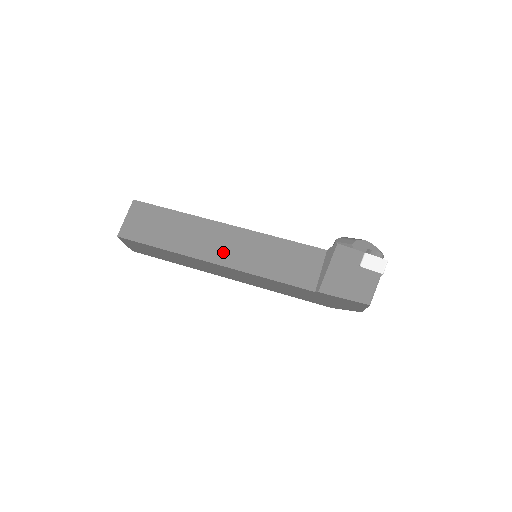
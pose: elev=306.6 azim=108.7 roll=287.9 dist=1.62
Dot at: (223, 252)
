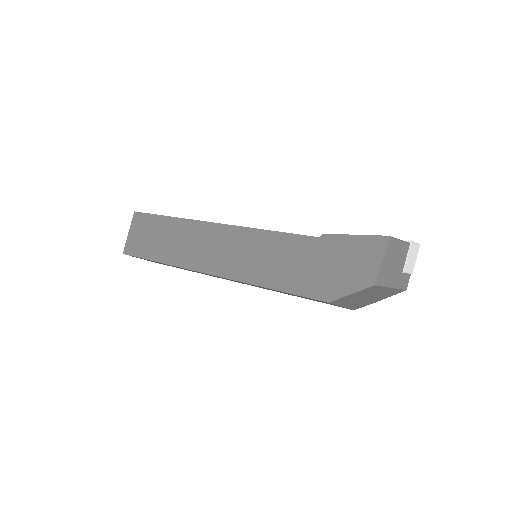
Dot at: occluded
